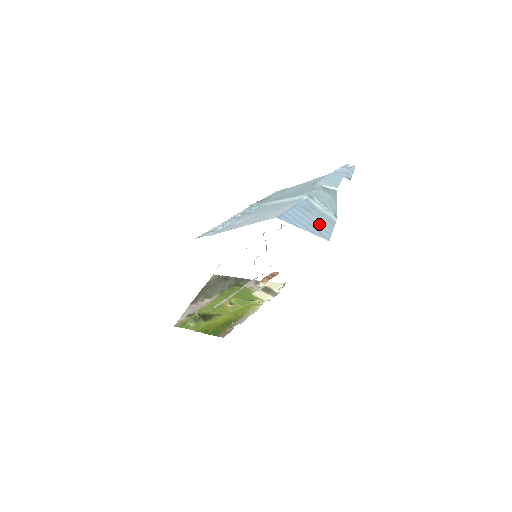
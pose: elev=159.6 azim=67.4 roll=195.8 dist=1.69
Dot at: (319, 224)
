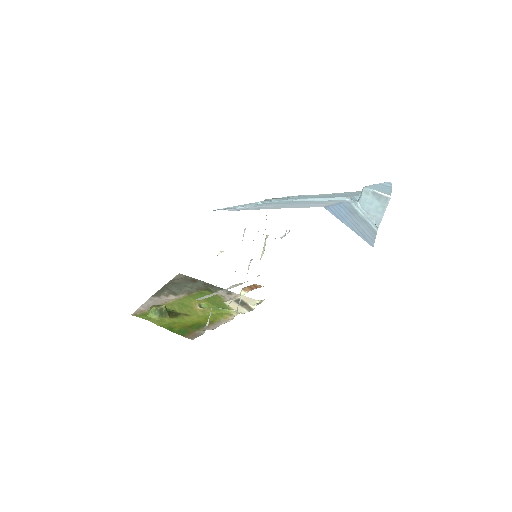
Dot at: (362, 228)
